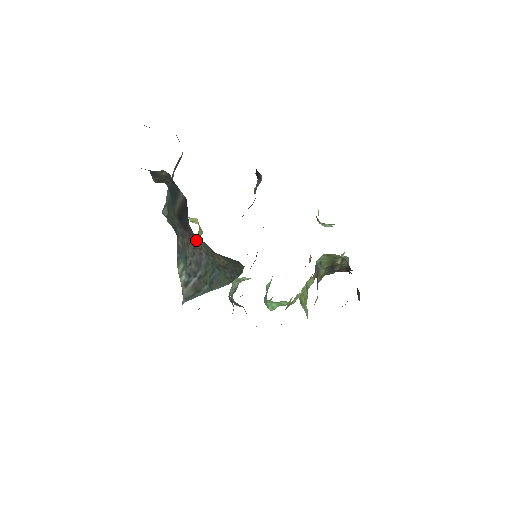
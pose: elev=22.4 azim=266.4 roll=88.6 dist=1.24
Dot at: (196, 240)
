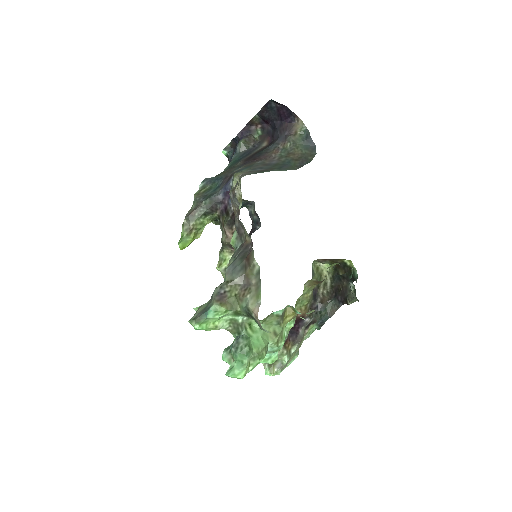
Dot at: (273, 153)
